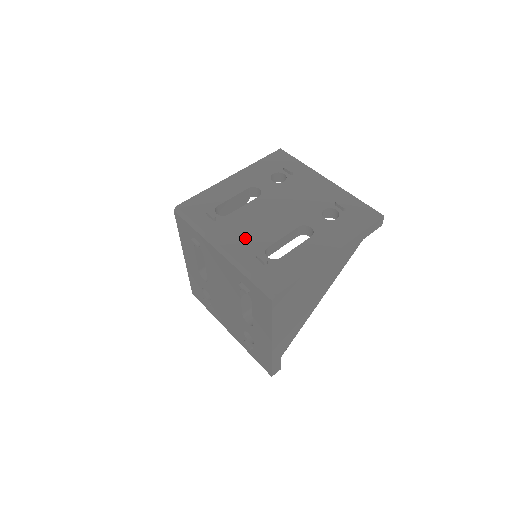
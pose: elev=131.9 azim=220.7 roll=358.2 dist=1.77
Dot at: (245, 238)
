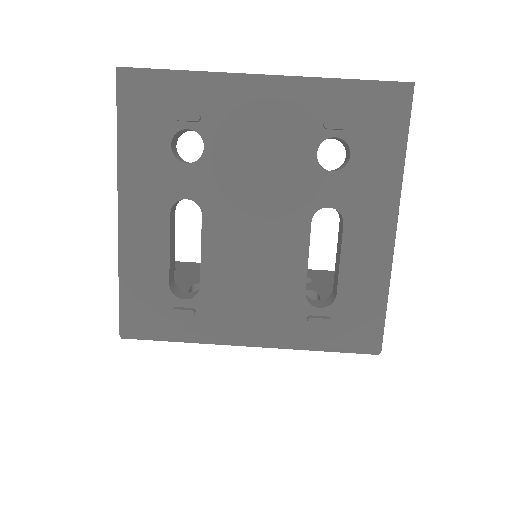
Dot at: (263, 305)
